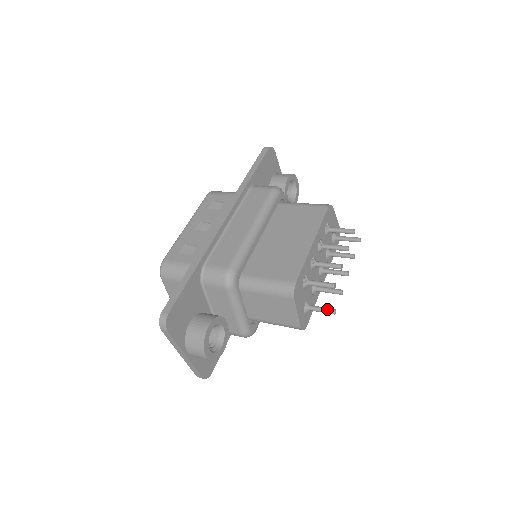
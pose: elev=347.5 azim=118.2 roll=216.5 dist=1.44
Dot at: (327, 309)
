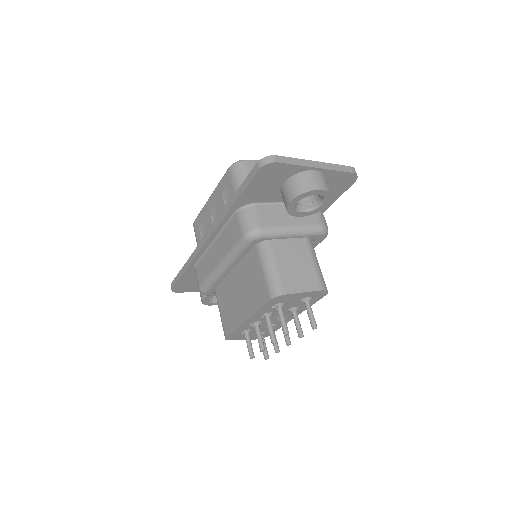
Dot at: (263, 352)
